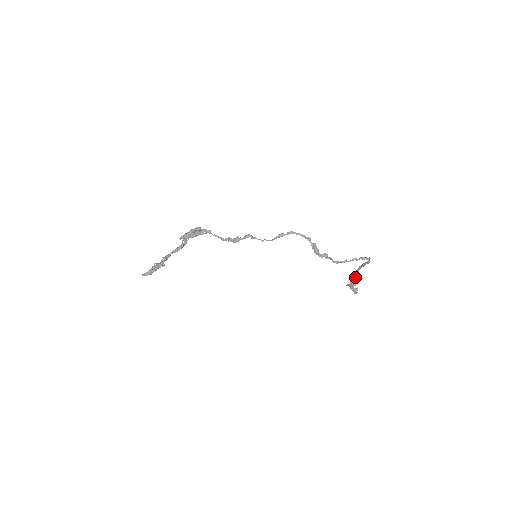
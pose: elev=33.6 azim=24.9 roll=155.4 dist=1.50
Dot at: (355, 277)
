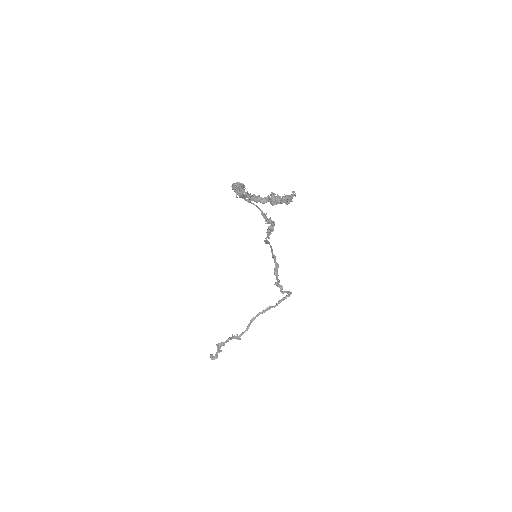
Dot at: (249, 326)
